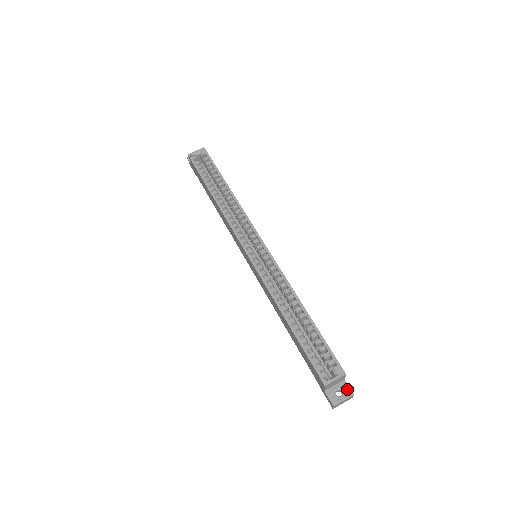
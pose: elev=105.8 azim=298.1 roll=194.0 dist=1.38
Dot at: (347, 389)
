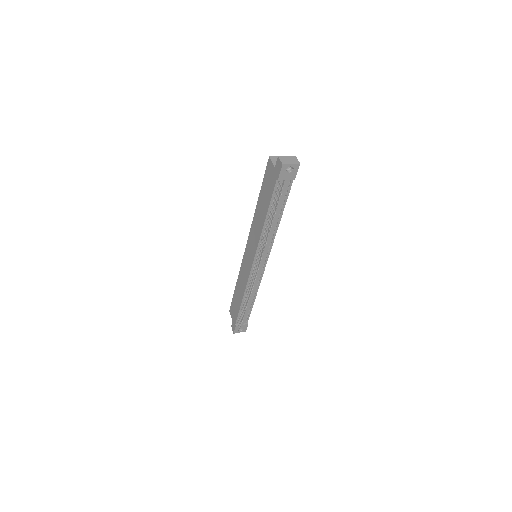
Dot at: occluded
